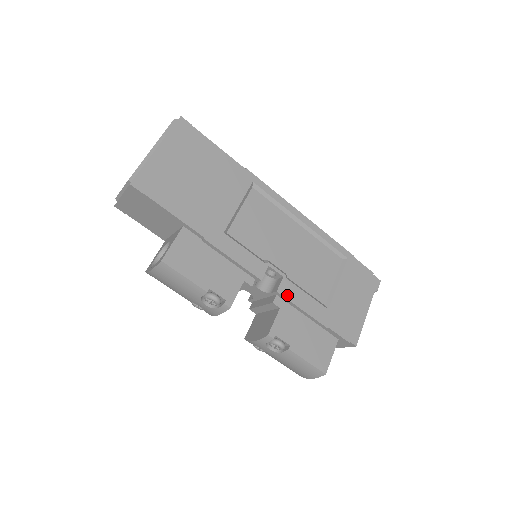
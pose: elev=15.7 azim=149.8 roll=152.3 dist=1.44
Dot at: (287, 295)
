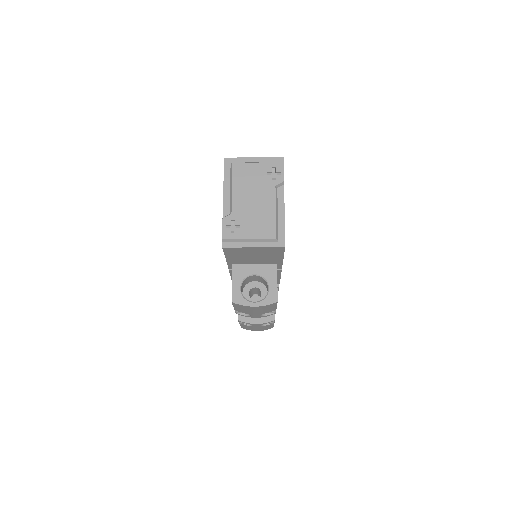
Dot at: occluded
